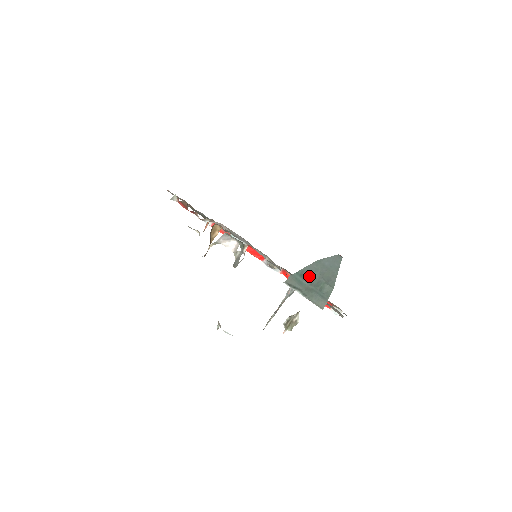
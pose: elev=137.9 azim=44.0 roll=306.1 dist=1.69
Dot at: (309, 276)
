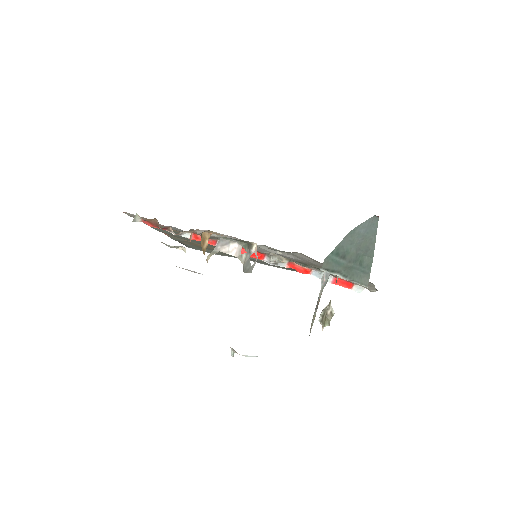
Dot at: (345, 252)
